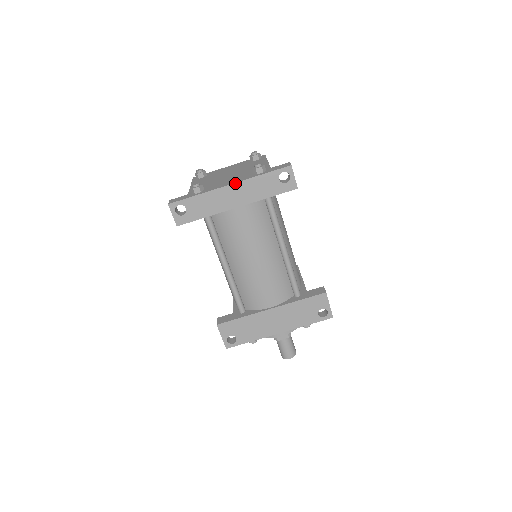
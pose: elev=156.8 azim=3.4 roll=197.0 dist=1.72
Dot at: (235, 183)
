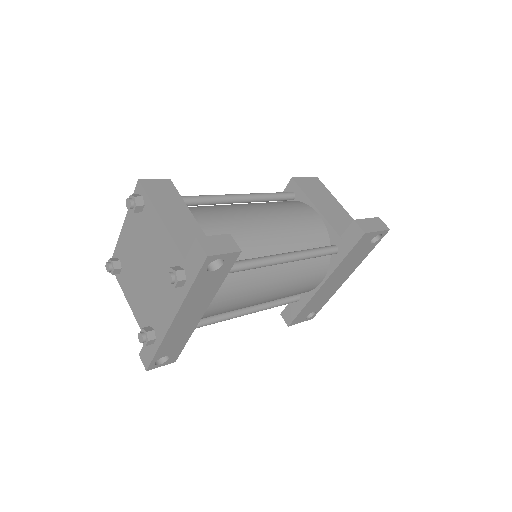
Dot at: (176, 316)
